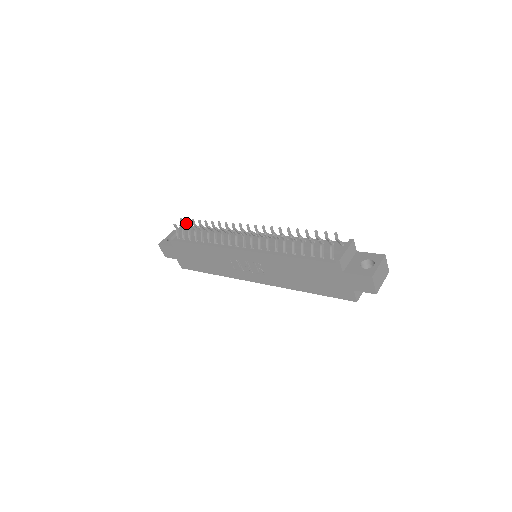
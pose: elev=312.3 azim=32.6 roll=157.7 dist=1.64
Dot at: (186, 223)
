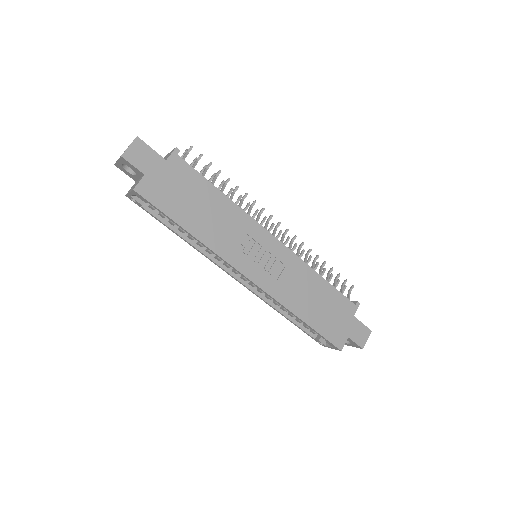
Dot at: occluded
